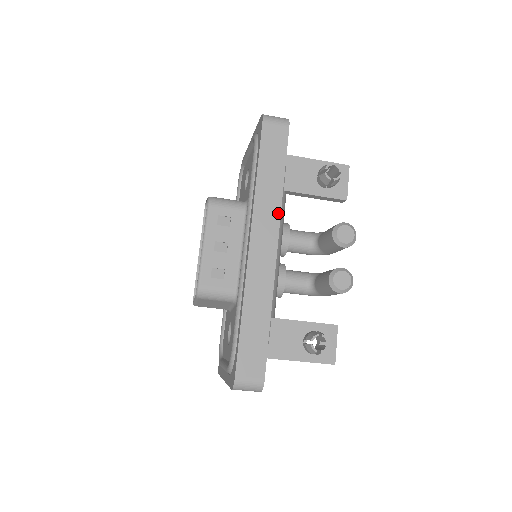
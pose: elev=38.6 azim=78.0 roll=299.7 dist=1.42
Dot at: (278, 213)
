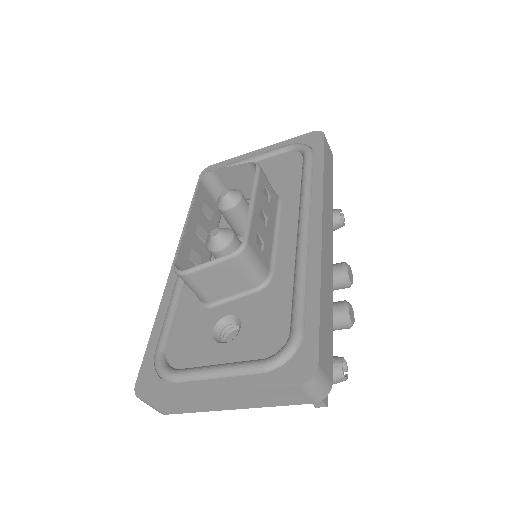
Dot at: (332, 216)
